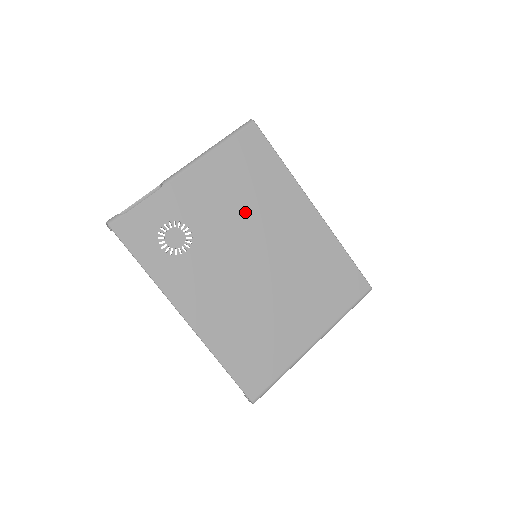
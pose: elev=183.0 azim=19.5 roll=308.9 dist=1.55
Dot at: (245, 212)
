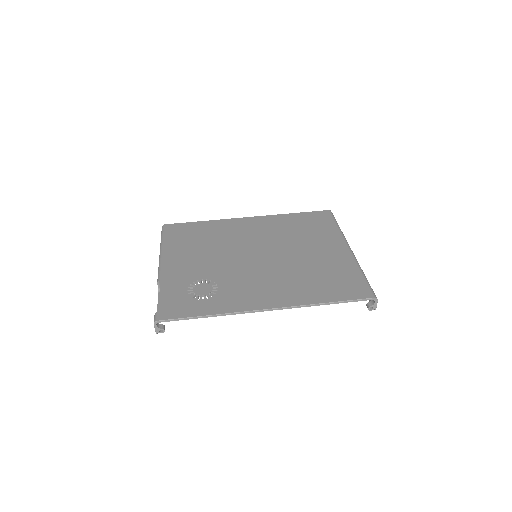
Dot at: (219, 249)
